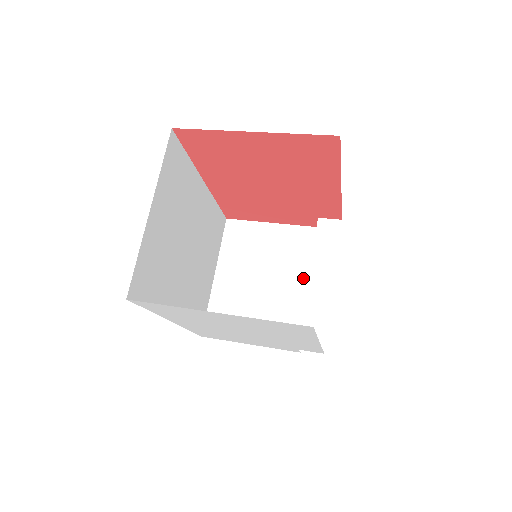
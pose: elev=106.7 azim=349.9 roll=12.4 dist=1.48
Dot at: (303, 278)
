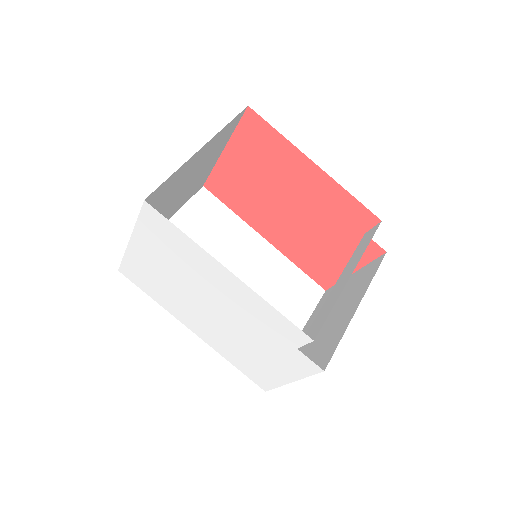
Dot at: (356, 301)
